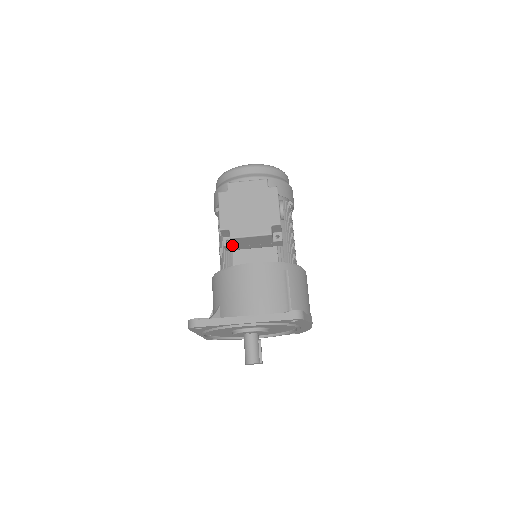
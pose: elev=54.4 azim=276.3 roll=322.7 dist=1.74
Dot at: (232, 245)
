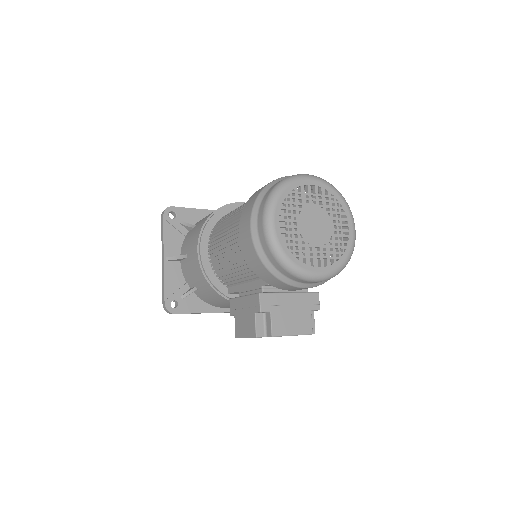
Dot at: occluded
